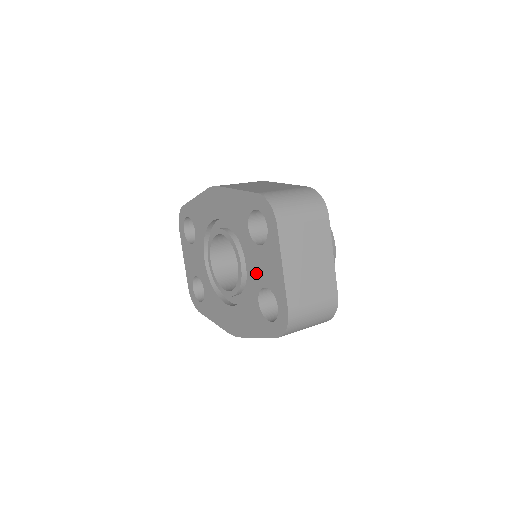
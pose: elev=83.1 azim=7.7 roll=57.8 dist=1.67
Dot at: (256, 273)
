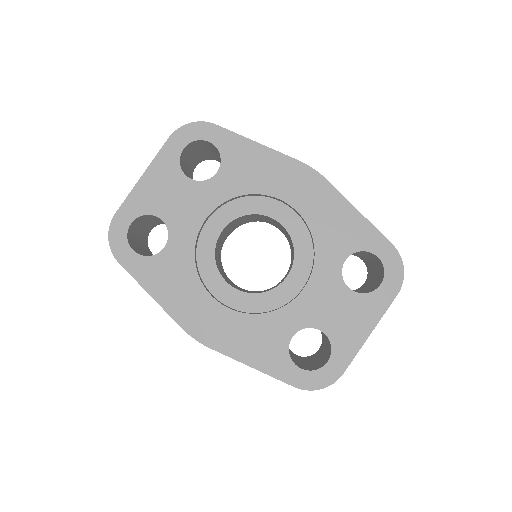
Dot at: (318, 308)
